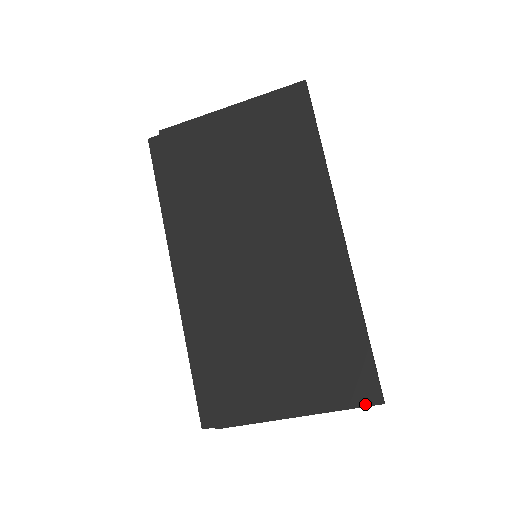
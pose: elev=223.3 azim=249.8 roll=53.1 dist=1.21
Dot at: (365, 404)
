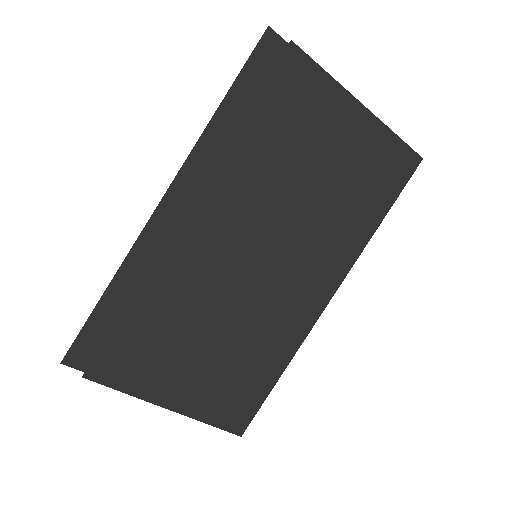
Dot at: (229, 430)
